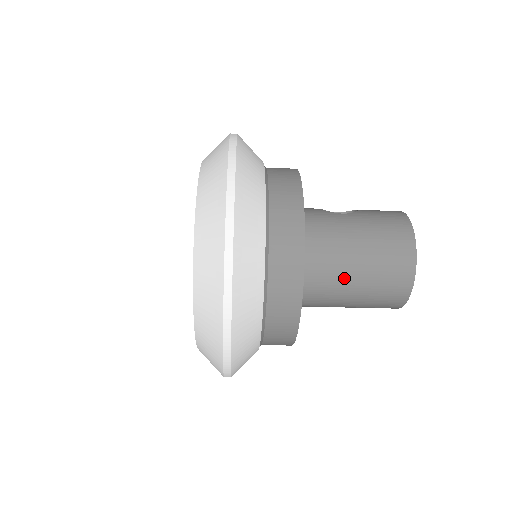
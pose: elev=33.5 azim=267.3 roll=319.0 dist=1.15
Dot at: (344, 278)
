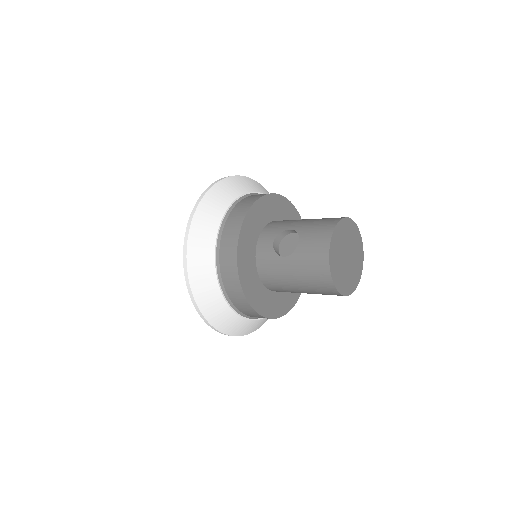
Dot at: occluded
